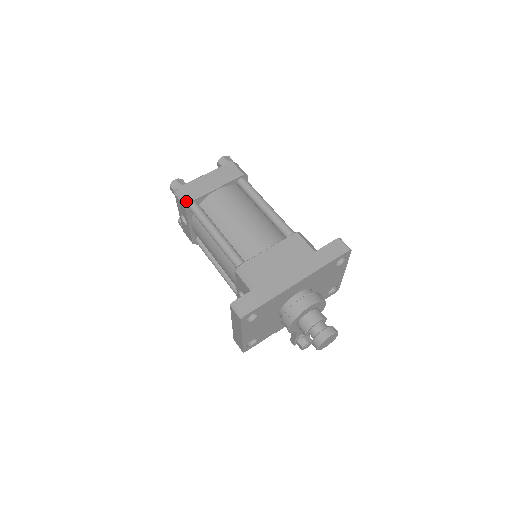
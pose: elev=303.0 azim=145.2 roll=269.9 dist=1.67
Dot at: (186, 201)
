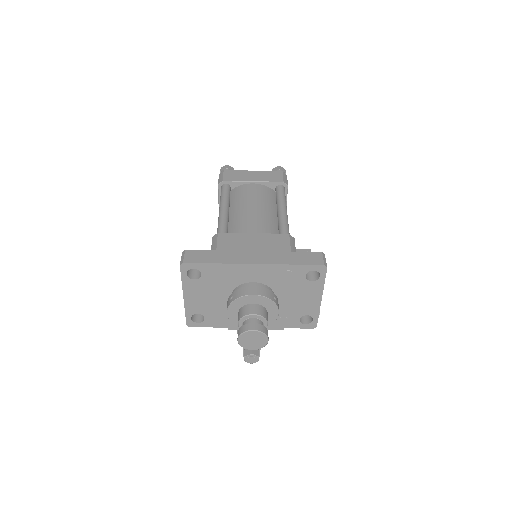
Dot at: (221, 180)
